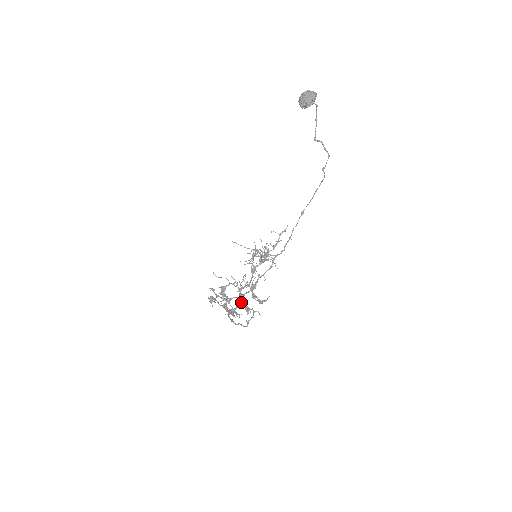
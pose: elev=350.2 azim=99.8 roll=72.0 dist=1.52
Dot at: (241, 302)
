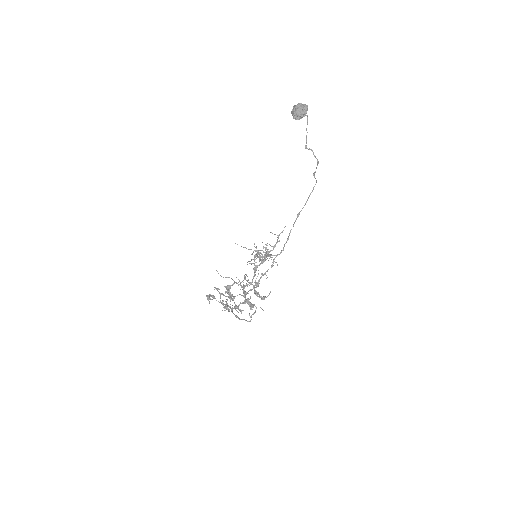
Dot at: (245, 299)
